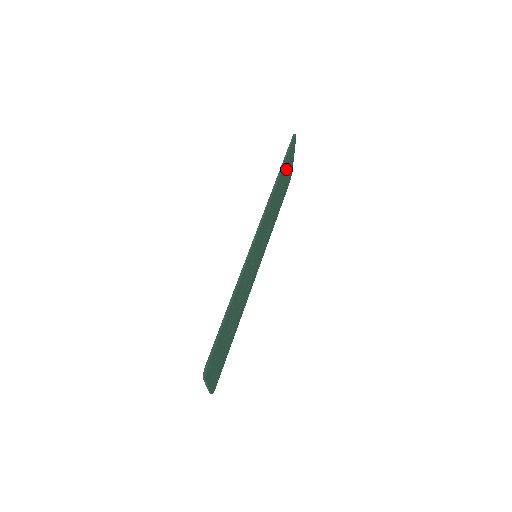
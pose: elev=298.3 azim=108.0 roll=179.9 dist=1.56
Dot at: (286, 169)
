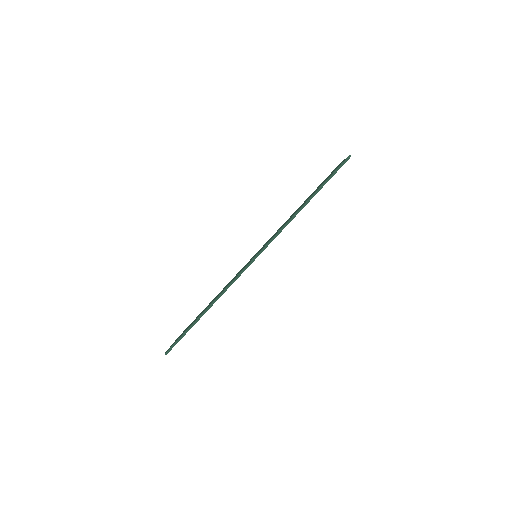
Dot at: occluded
